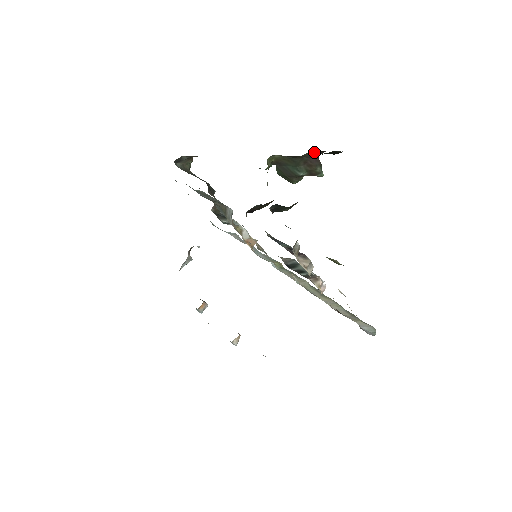
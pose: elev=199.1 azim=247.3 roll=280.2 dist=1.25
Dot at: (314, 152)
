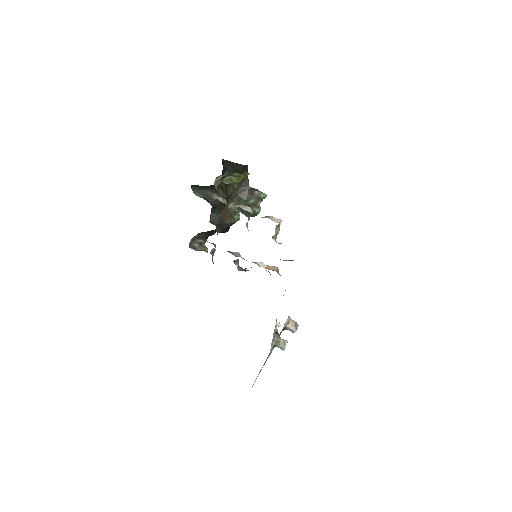
Dot at: (238, 182)
